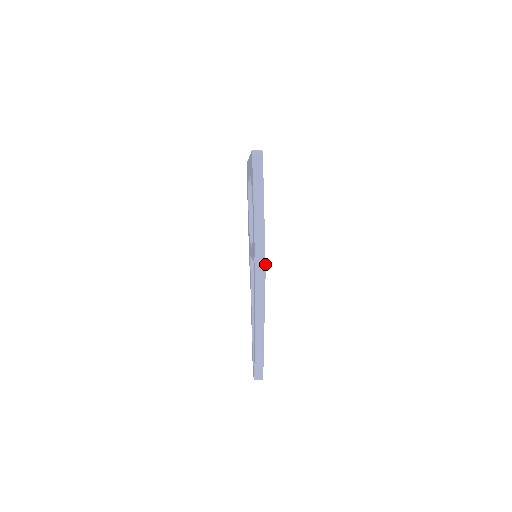
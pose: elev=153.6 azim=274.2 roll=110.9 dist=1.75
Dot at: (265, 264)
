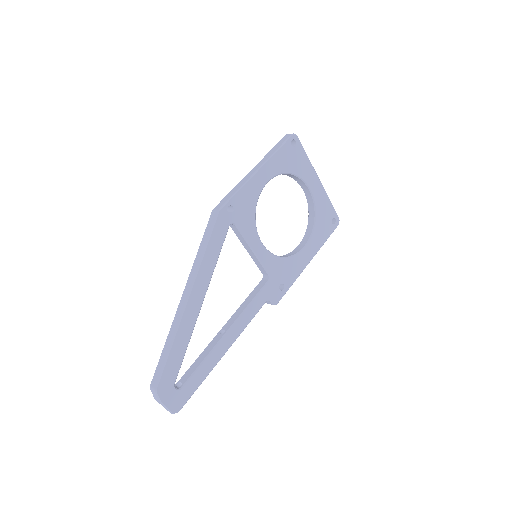
Dot at: (223, 206)
